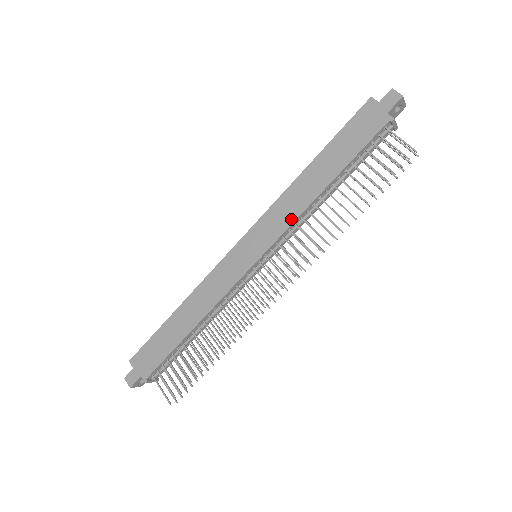
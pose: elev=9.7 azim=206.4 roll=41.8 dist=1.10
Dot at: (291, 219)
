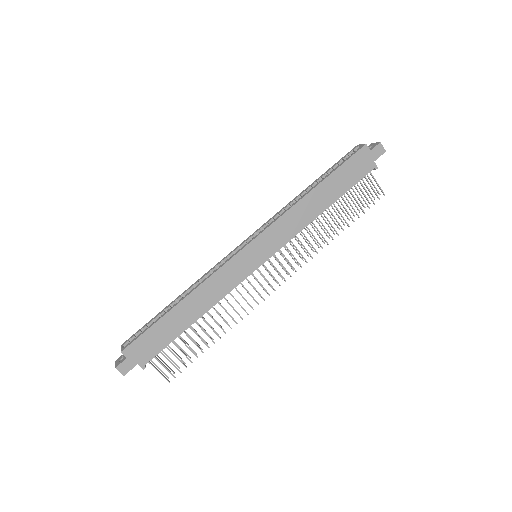
Dot at: (295, 232)
